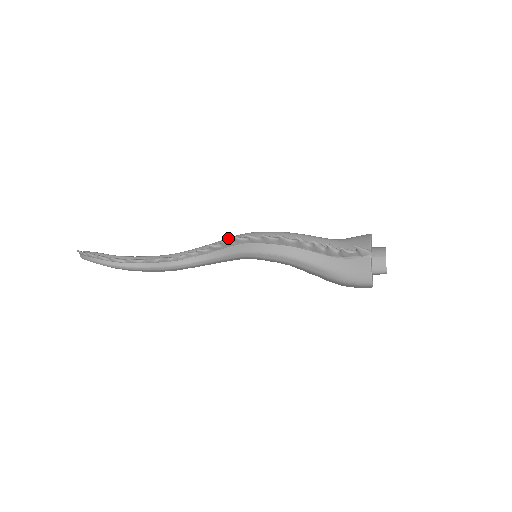
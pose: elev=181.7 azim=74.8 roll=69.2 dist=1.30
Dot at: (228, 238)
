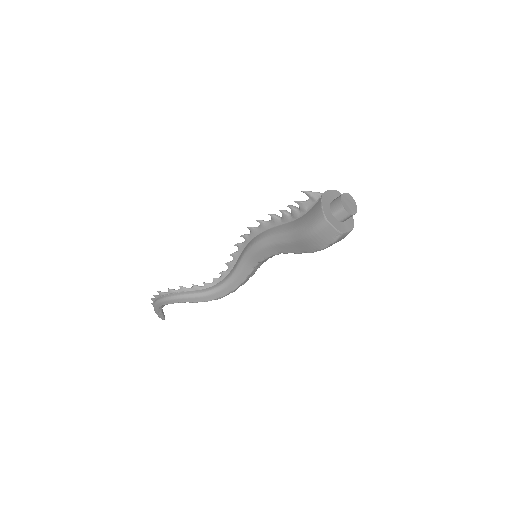
Dot at: occluded
